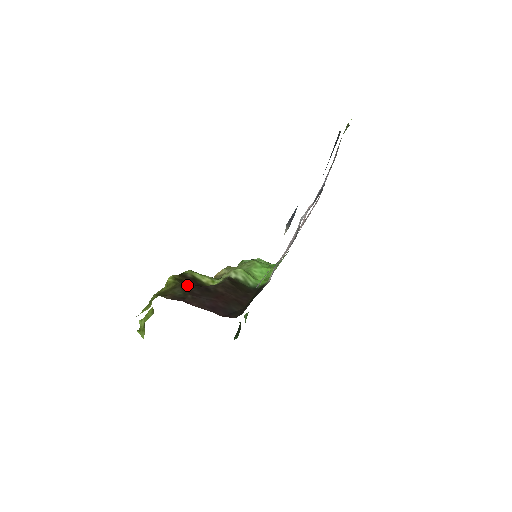
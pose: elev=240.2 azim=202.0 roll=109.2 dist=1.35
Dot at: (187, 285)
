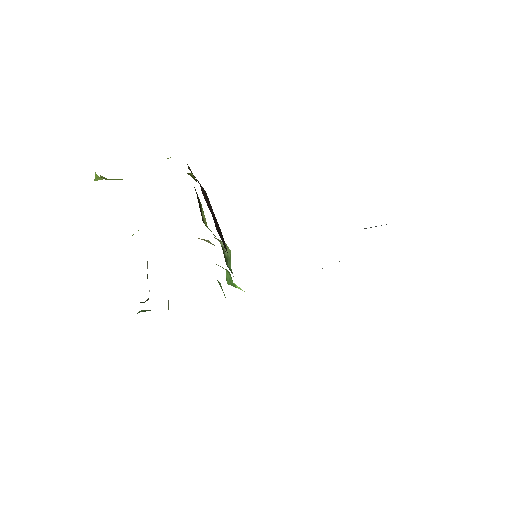
Dot at: occluded
